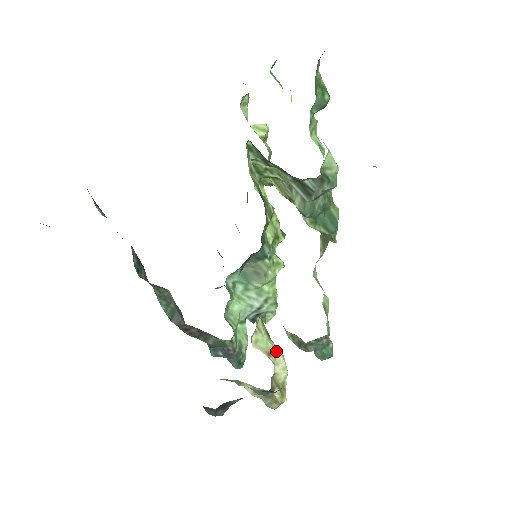
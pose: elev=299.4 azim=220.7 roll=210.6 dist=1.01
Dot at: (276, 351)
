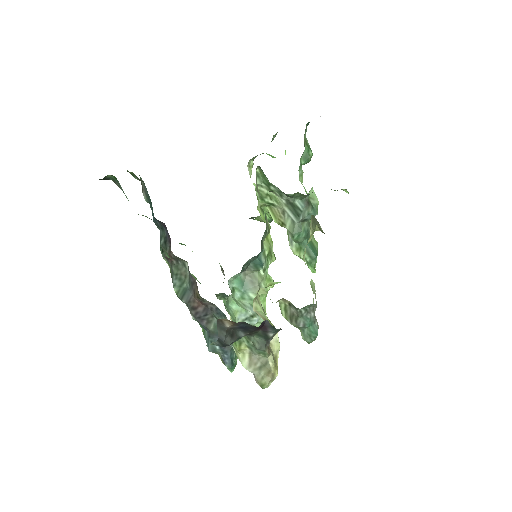
Dot at: (271, 323)
